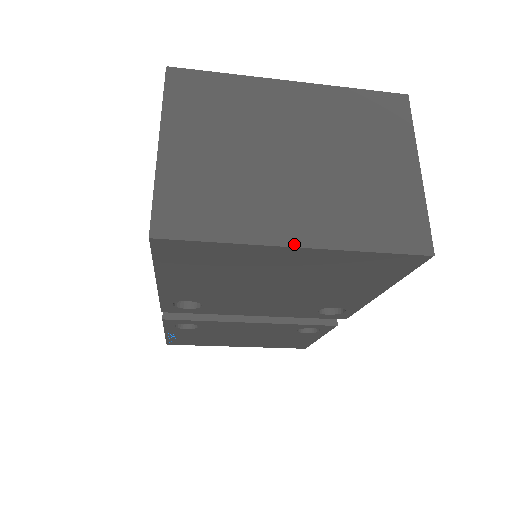
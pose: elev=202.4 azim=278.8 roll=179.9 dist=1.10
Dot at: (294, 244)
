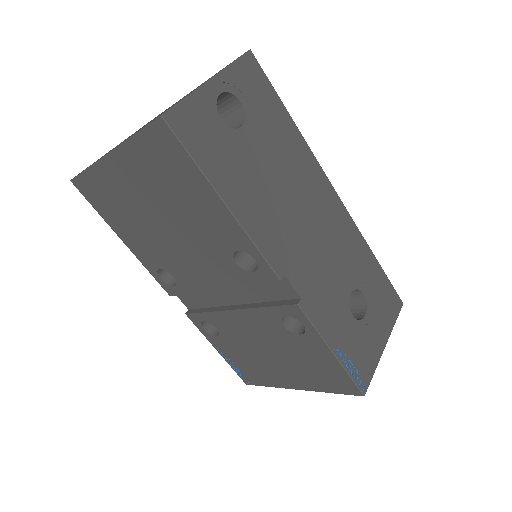
Dot at: (108, 153)
